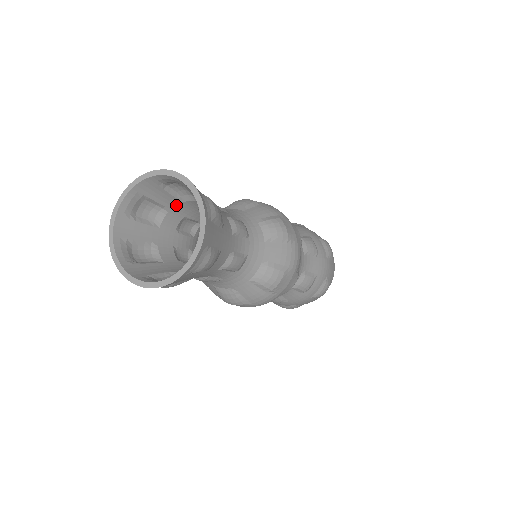
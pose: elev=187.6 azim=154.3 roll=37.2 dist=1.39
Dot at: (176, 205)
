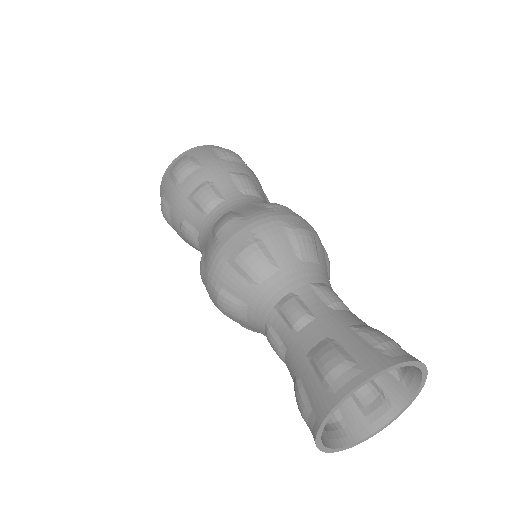
Dot at: (340, 334)
